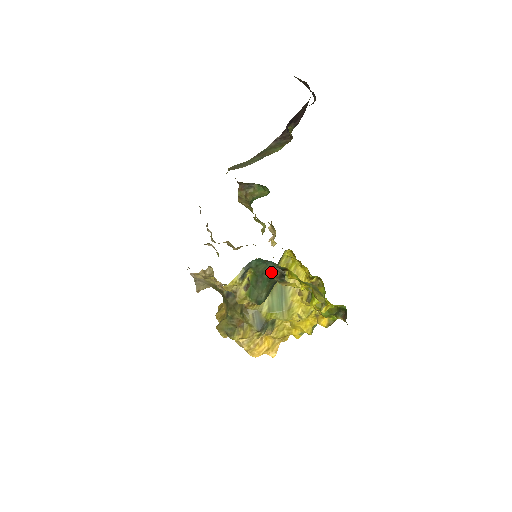
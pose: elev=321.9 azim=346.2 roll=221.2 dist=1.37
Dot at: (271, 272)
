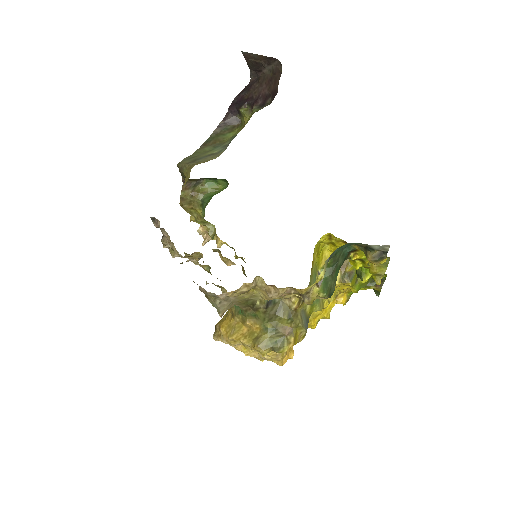
Dot at: (343, 258)
